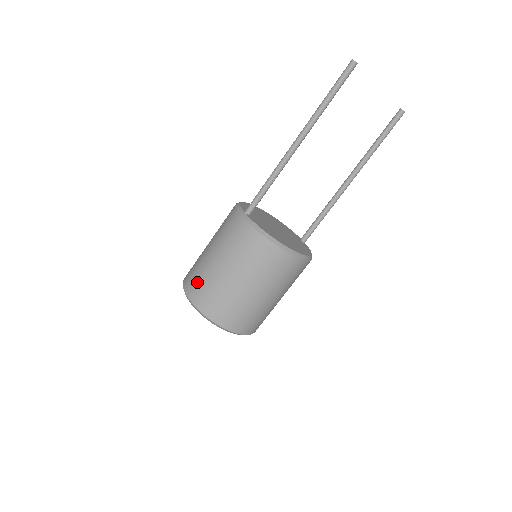
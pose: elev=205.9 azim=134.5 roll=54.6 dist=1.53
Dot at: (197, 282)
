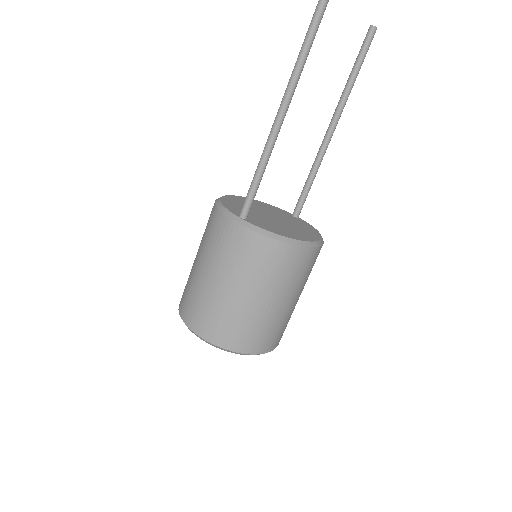
Dot at: (208, 318)
